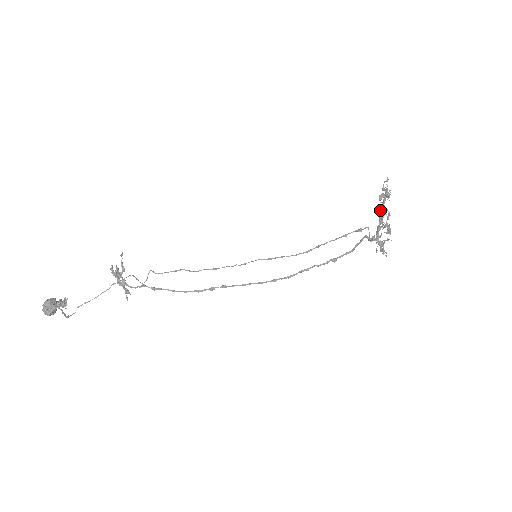
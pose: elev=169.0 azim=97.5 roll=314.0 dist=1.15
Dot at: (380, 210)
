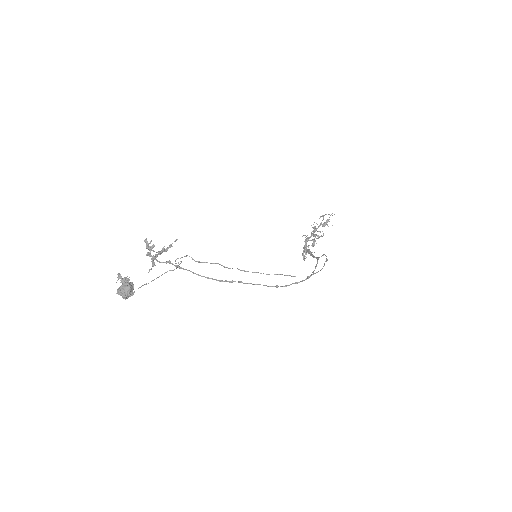
Dot at: (315, 229)
